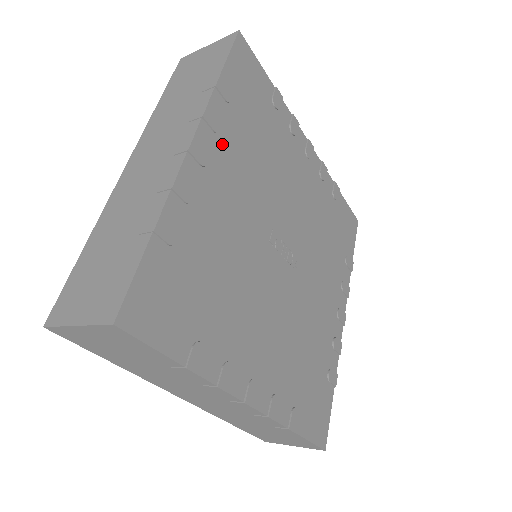
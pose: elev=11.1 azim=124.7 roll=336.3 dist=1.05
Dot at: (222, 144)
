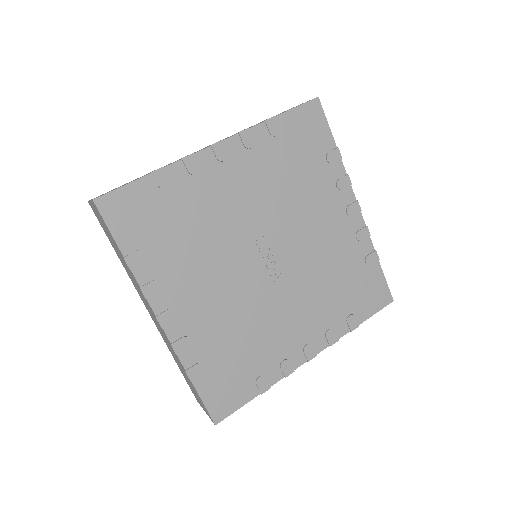
Dot at: (248, 157)
